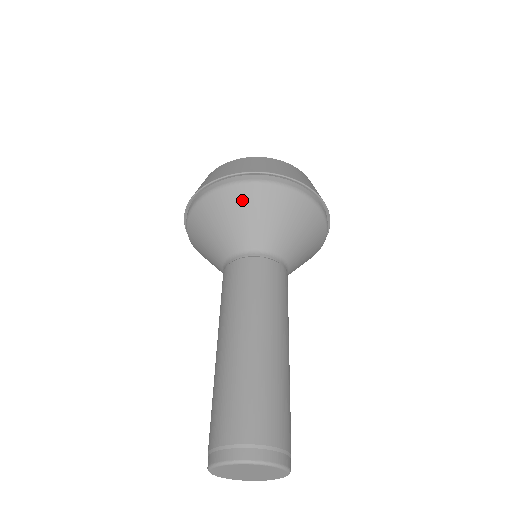
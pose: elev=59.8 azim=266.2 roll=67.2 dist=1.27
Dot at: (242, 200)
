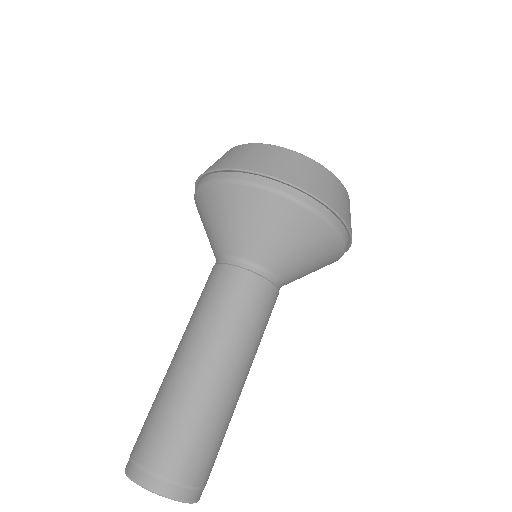
Dot at: (257, 207)
